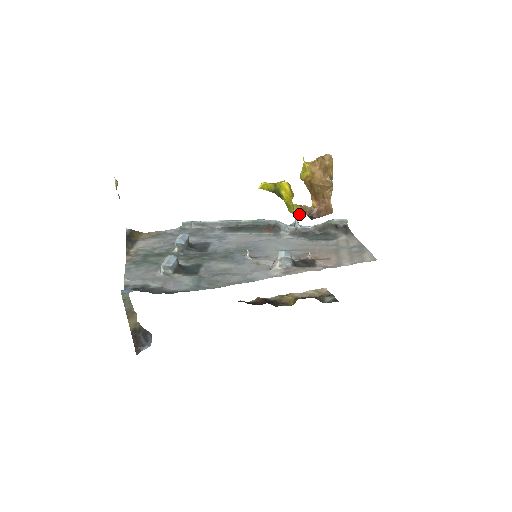
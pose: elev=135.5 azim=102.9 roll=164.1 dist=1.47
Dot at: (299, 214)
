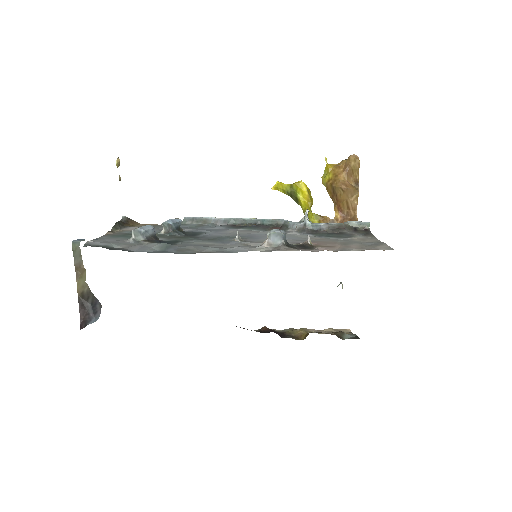
Dot at: occluded
